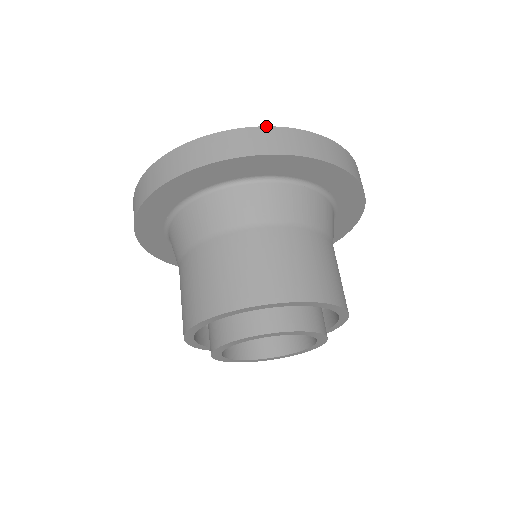
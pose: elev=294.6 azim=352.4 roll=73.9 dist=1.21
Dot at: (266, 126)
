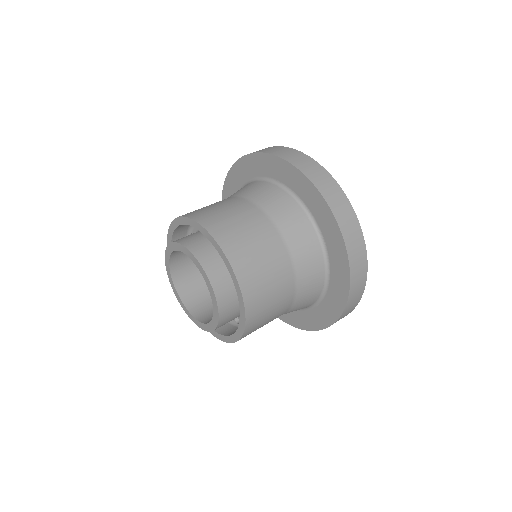
Dot at: occluded
